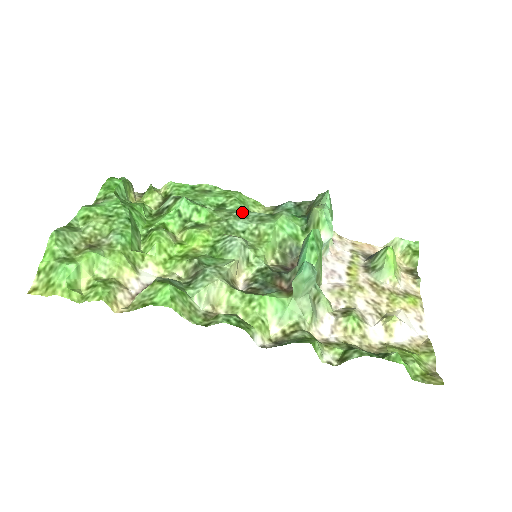
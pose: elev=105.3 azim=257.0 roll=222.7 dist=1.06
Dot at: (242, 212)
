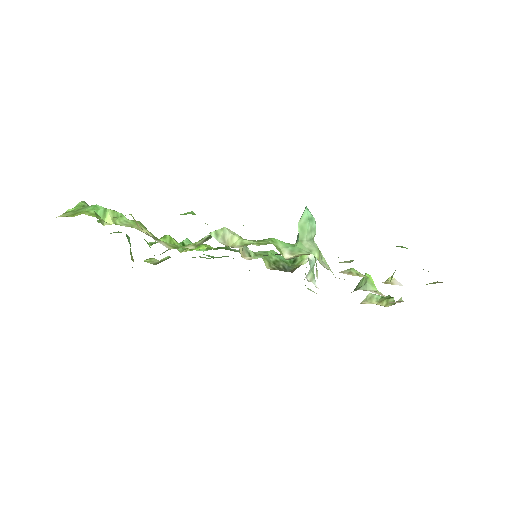
Dot at: occluded
